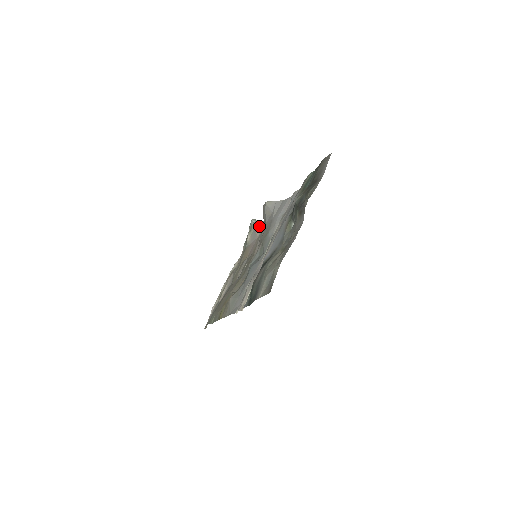
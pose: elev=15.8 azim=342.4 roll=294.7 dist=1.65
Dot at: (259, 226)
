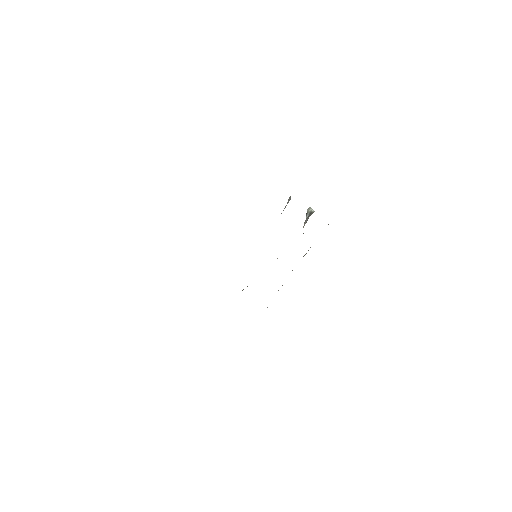
Dot at: (308, 216)
